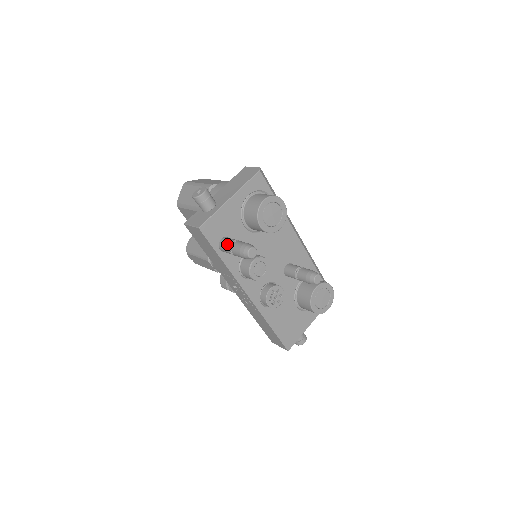
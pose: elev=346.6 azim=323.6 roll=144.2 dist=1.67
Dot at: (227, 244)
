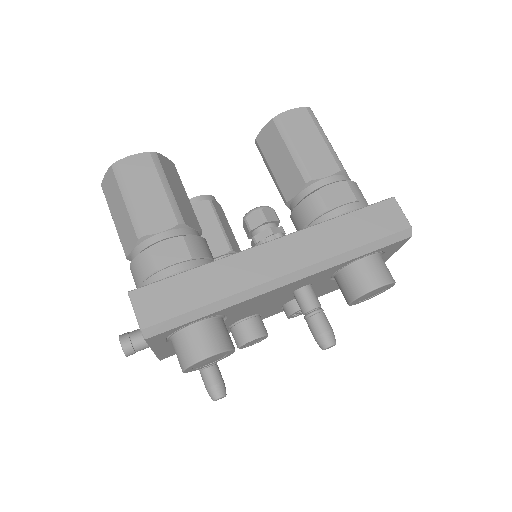
Dot at: occluded
